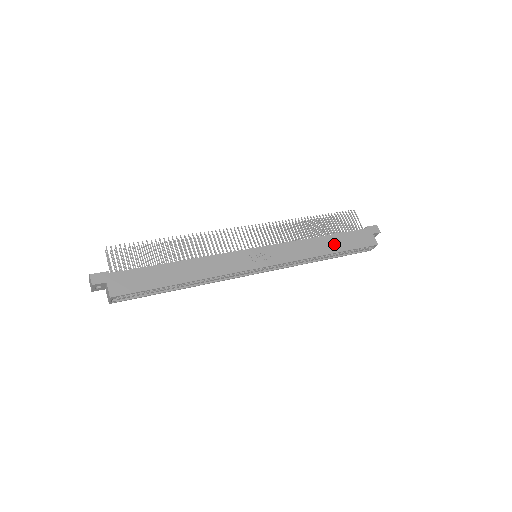
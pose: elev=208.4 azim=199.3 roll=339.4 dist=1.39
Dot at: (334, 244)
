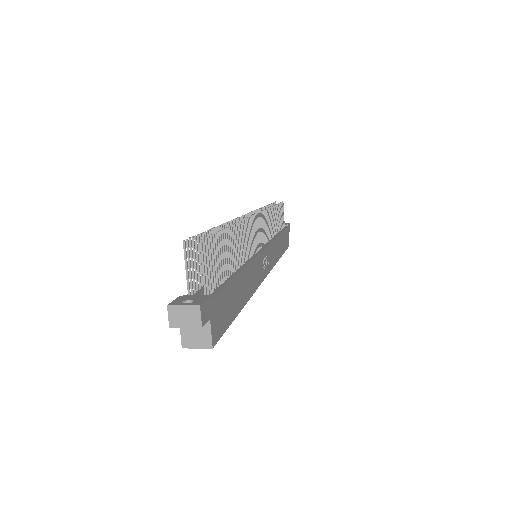
Dot at: (282, 245)
